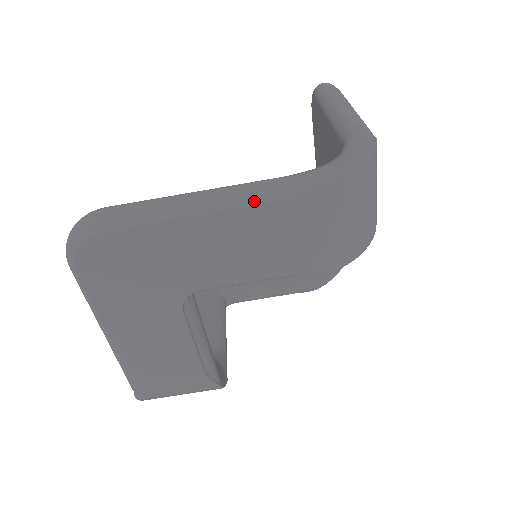
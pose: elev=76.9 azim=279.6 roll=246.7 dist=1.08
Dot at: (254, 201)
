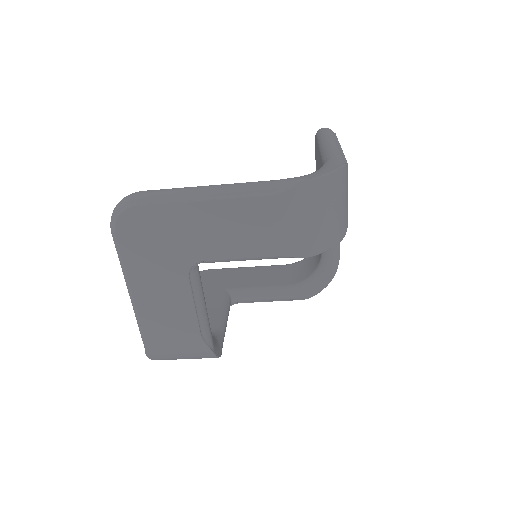
Dot at: (246, 194)
